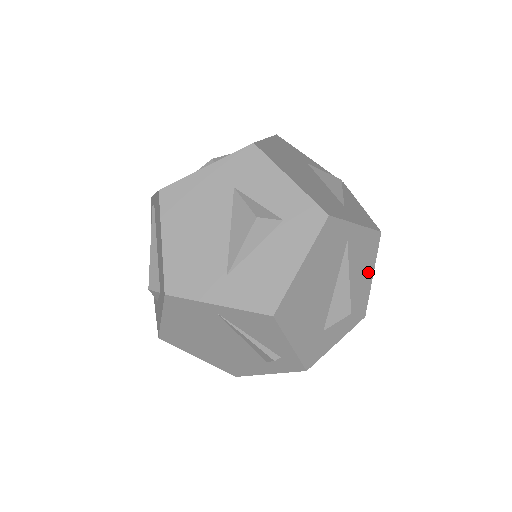
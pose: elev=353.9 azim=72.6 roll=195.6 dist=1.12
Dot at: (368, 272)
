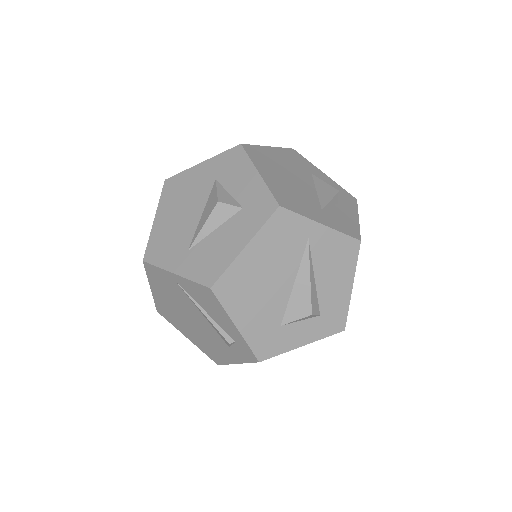
Dot at: (344, 280)
